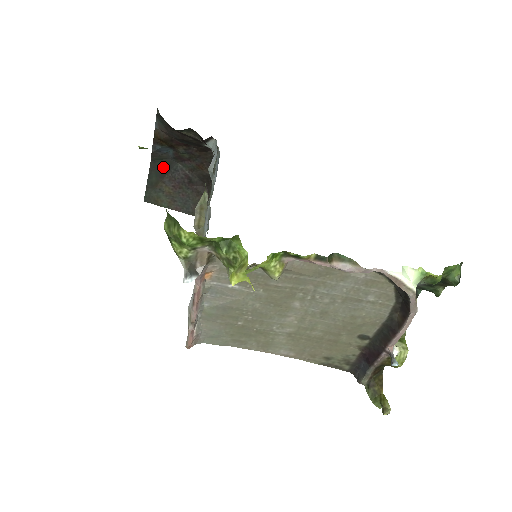
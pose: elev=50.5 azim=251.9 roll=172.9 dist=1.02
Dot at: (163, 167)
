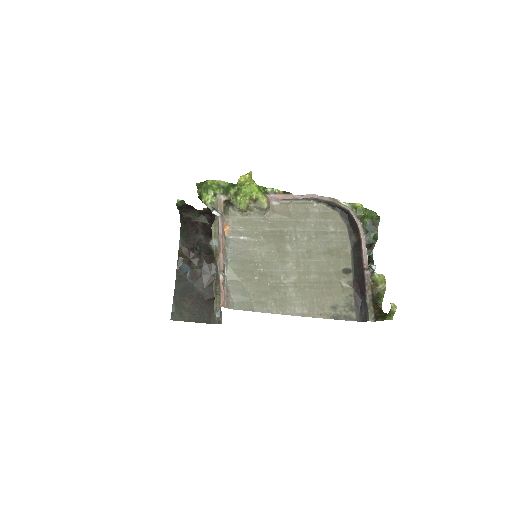
Dot at: (184, 288)
